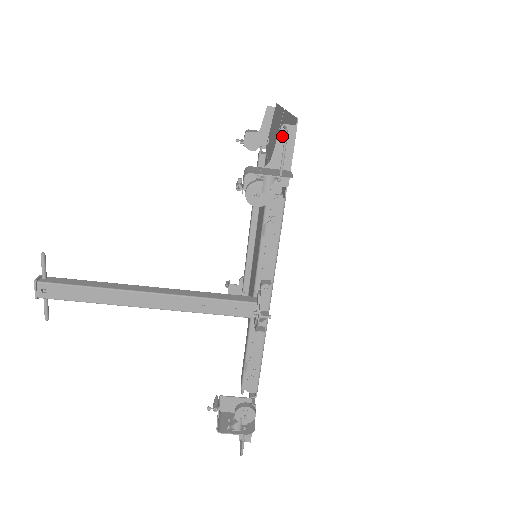
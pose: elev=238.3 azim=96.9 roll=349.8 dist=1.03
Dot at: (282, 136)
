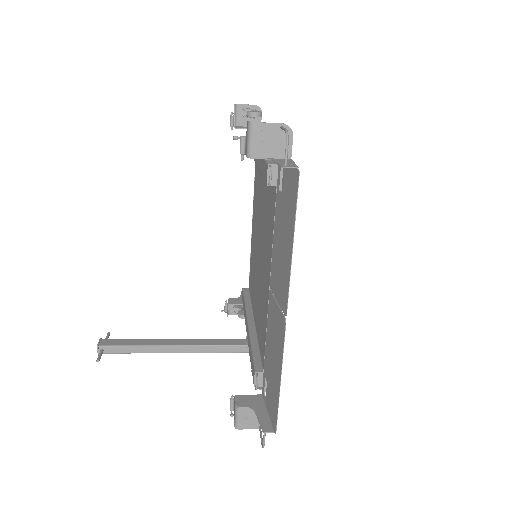
Dot at: (263, 426)
